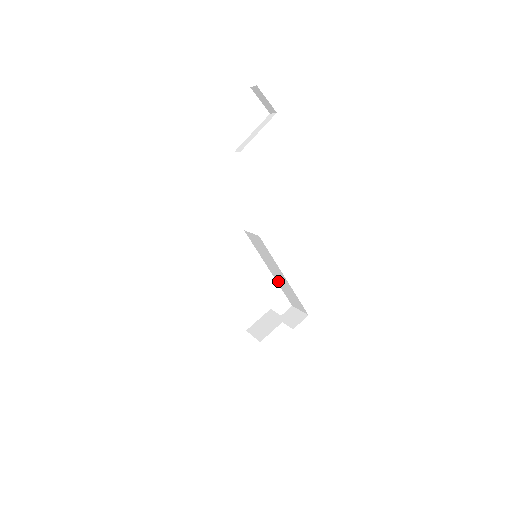
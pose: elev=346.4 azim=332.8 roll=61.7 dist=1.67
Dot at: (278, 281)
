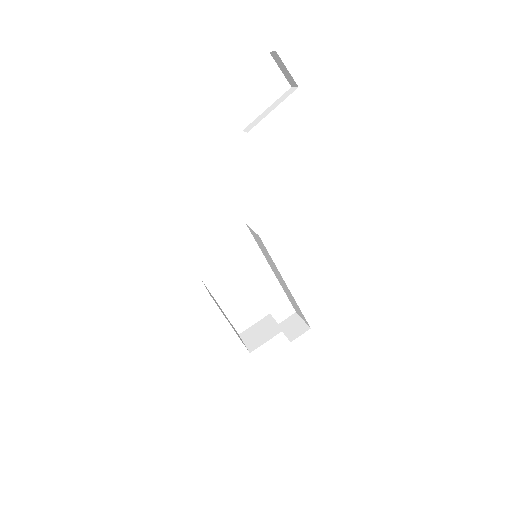
Dot at: (281, 284)
